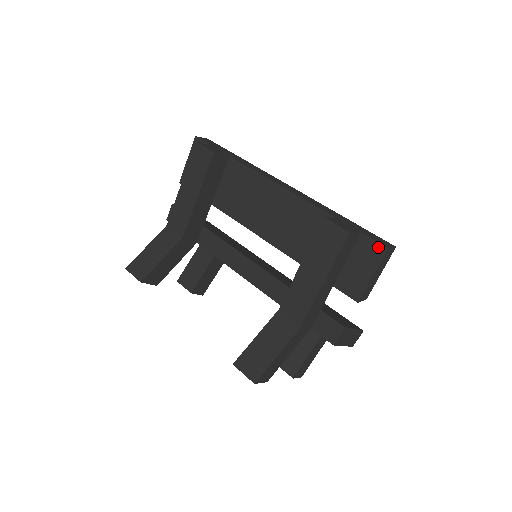
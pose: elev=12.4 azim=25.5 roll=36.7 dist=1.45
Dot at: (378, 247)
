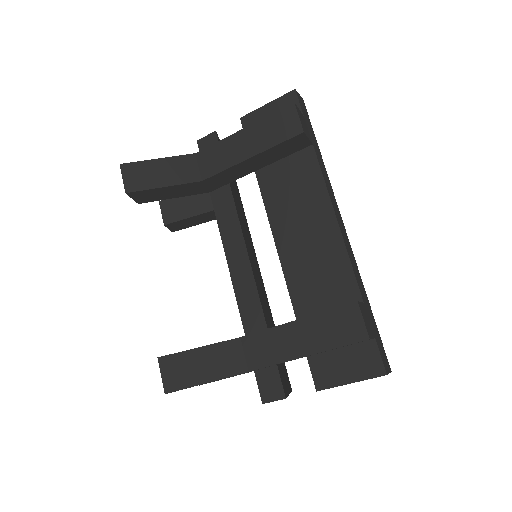
Dot at: (379, 365)
